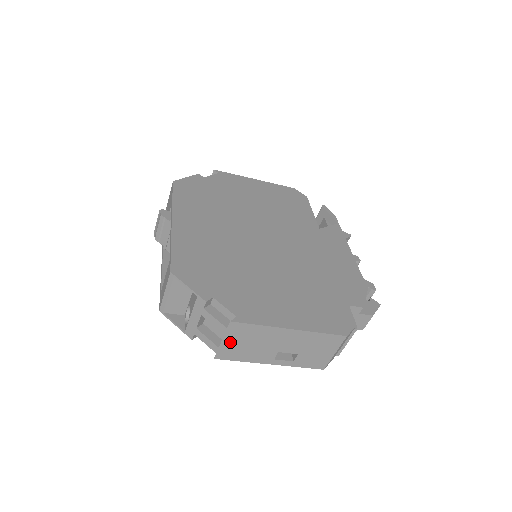
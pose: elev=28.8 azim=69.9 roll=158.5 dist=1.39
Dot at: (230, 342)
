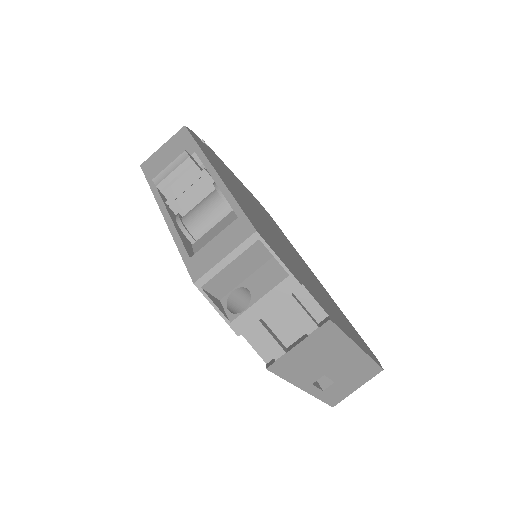
Dot at: (302, 349)
